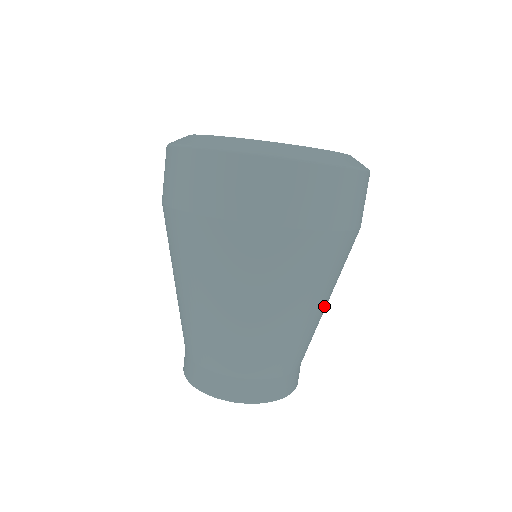
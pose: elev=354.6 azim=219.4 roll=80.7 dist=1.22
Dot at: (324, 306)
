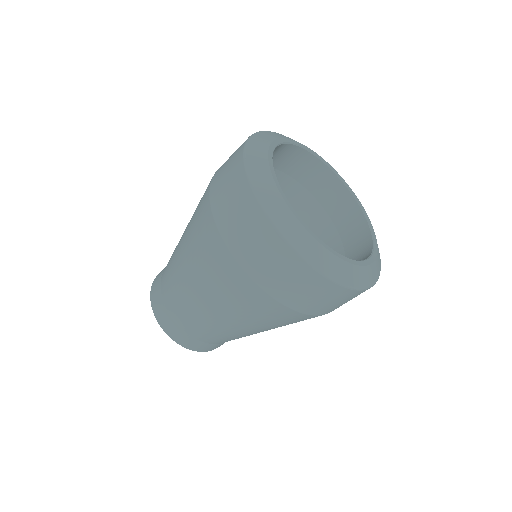
Dot at: occluded
